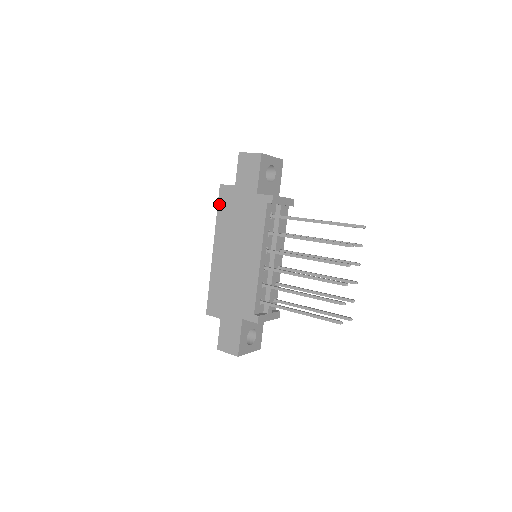
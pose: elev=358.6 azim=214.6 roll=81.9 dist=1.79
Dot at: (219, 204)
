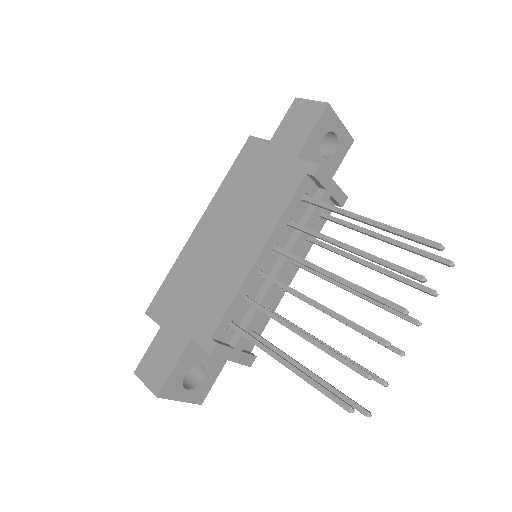
Dot at: (236, 161)
